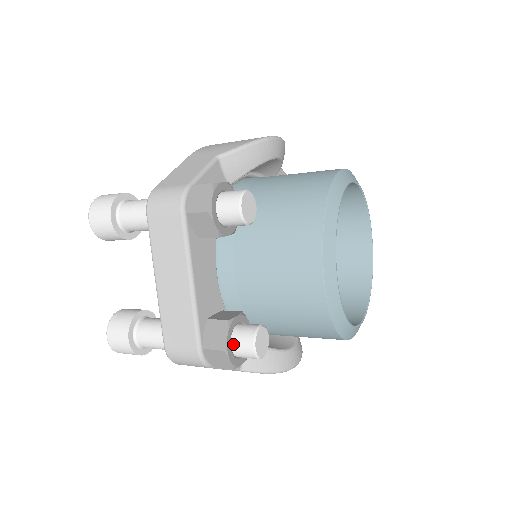
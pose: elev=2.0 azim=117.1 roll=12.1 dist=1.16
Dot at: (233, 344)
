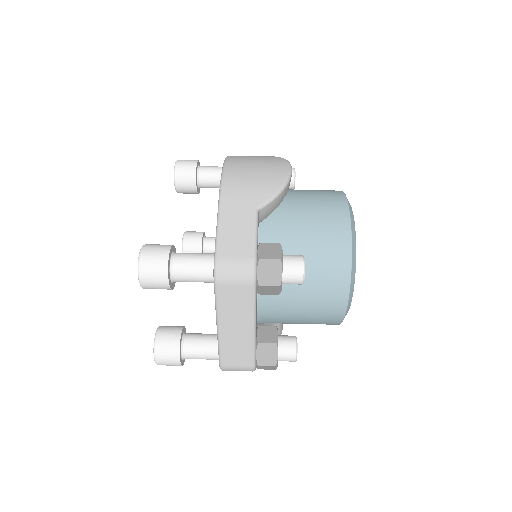
Dot at: (279, 357)
